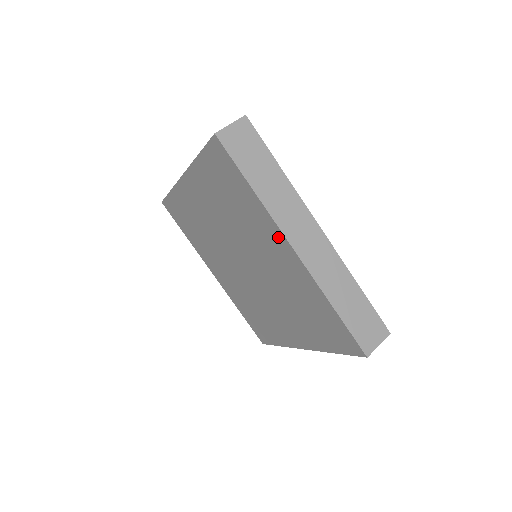
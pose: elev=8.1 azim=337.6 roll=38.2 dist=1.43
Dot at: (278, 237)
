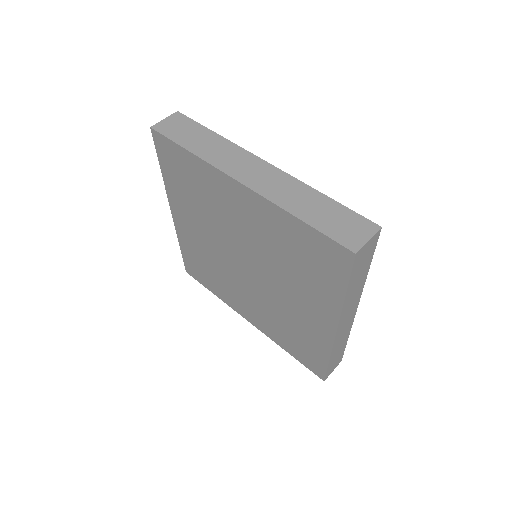
Dot at: (329, 317)
